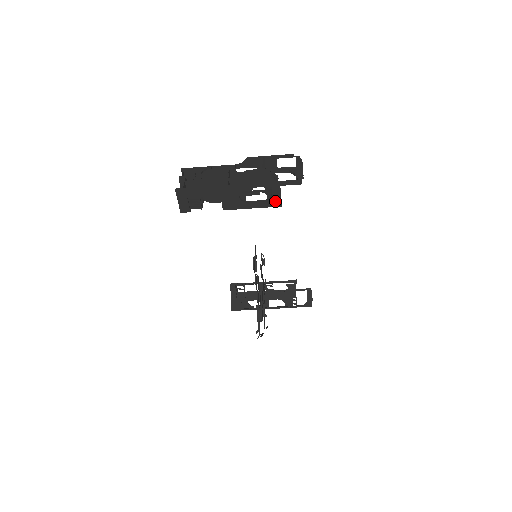
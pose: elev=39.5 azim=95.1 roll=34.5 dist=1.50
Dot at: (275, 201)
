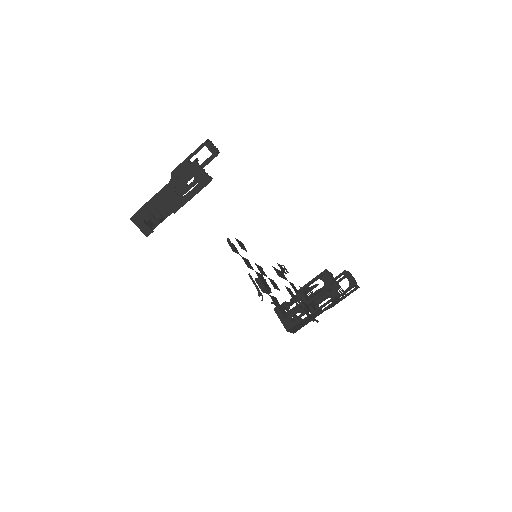
Dot at: (204, 179)
